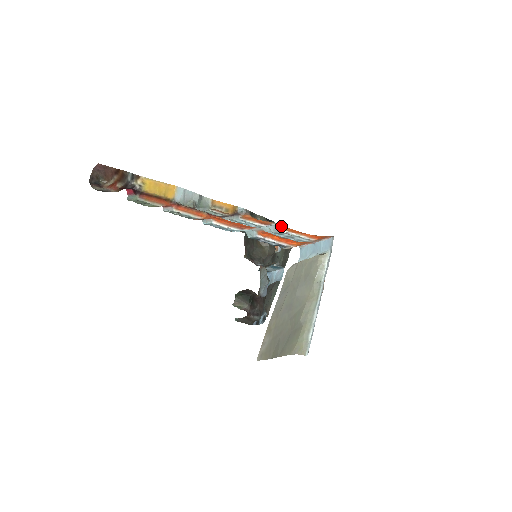
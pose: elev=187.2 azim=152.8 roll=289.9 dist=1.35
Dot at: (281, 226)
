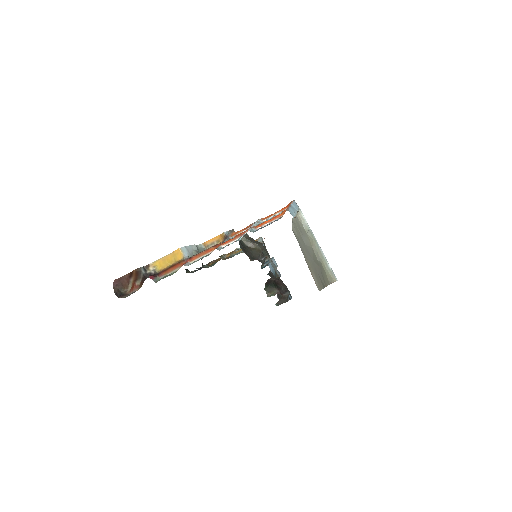
Dot at: (260, 220)
